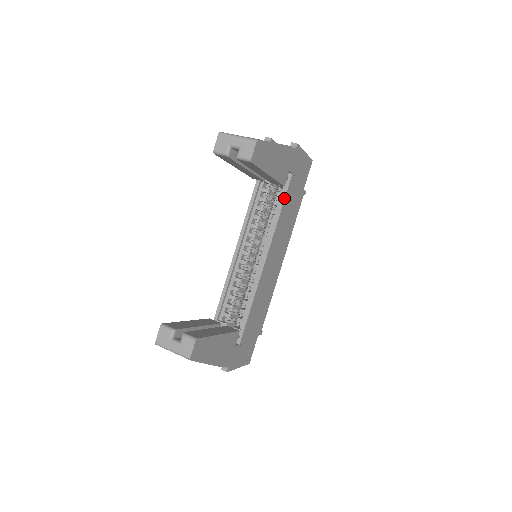
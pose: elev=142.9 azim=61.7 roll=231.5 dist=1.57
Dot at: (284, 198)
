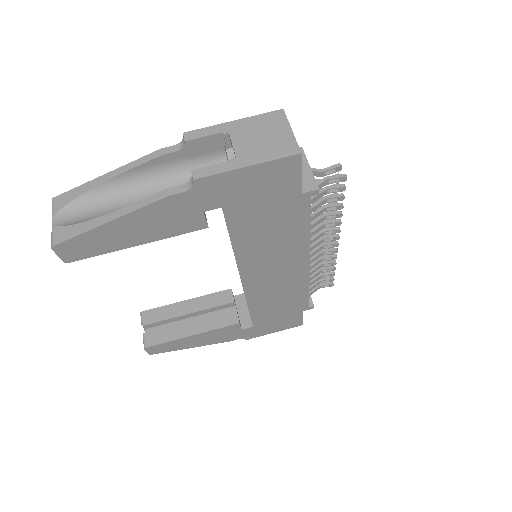
Dot at: (228, 231)
